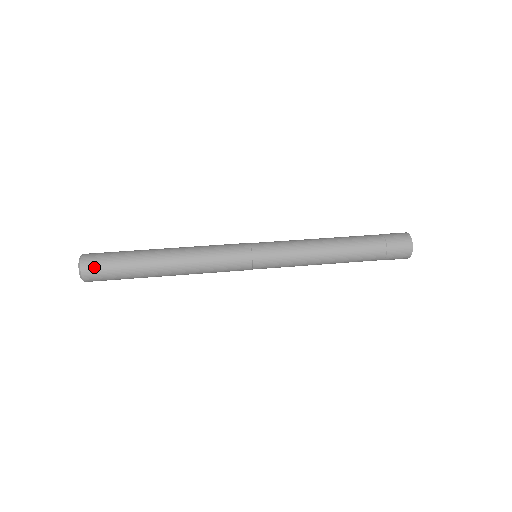
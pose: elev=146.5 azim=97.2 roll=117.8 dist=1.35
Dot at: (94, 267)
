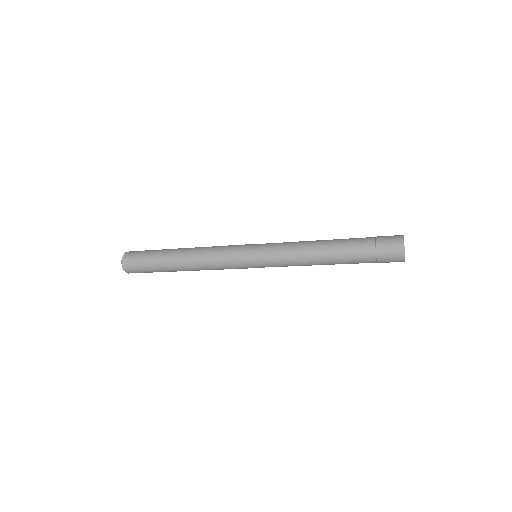
Dot at: (131, 258)
